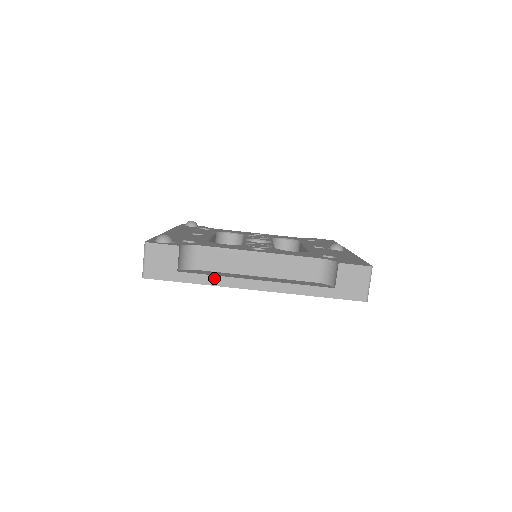
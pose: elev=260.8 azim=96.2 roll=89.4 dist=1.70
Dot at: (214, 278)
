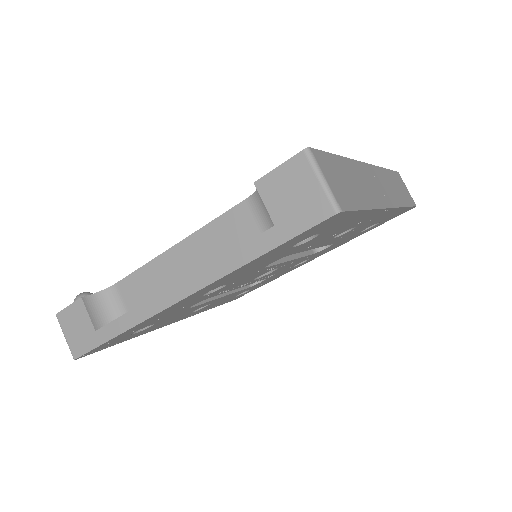
Dot at: (131, 315)
